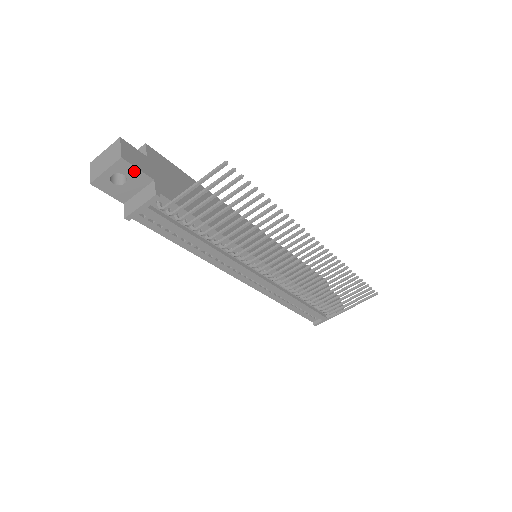
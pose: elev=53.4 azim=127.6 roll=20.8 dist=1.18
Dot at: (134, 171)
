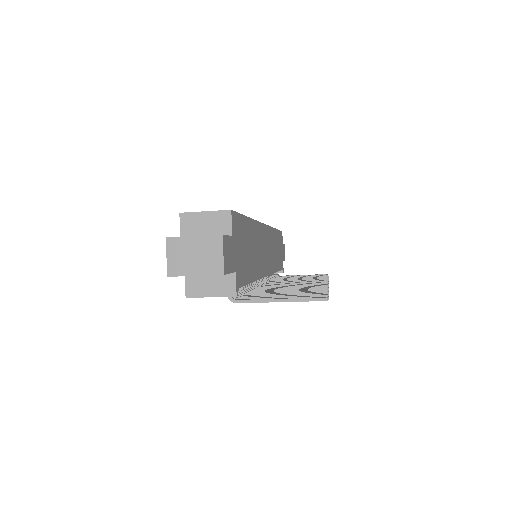
Dot at: occluded
